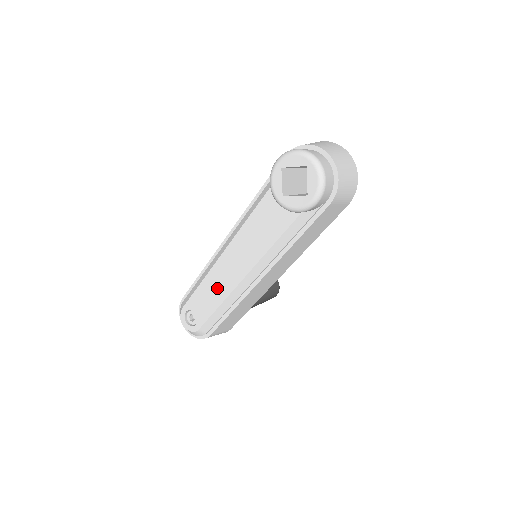
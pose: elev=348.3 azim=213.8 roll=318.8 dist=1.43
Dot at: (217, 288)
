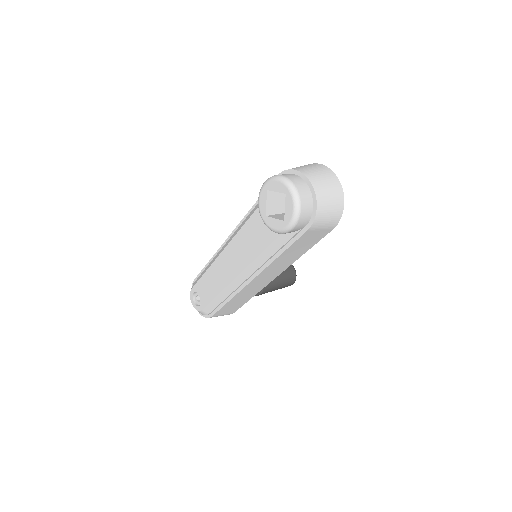
Dot at: (217, 280)
